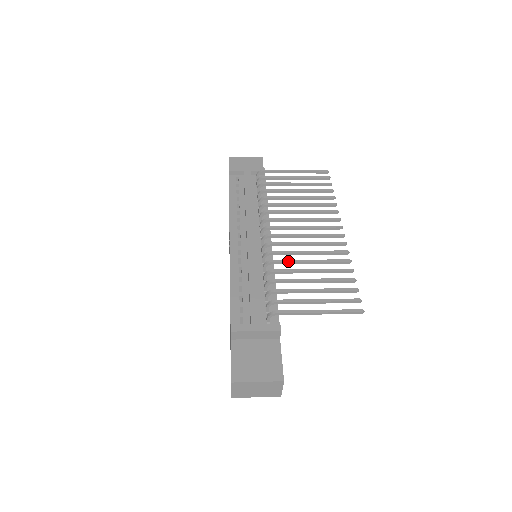
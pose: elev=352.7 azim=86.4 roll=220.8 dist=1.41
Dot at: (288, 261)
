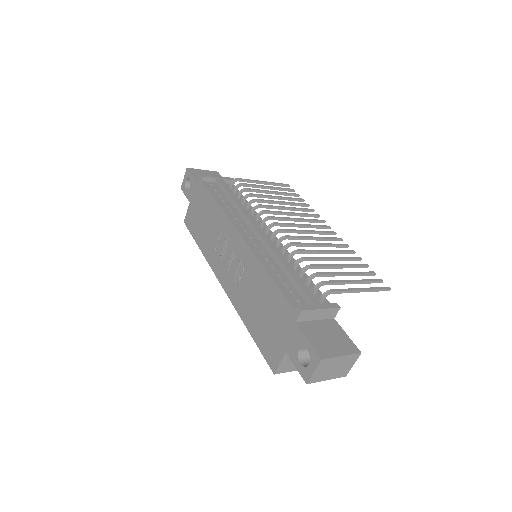
Dot at: (311, 250)
